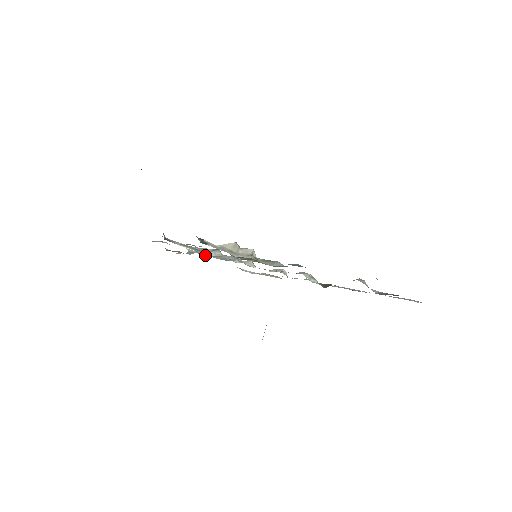
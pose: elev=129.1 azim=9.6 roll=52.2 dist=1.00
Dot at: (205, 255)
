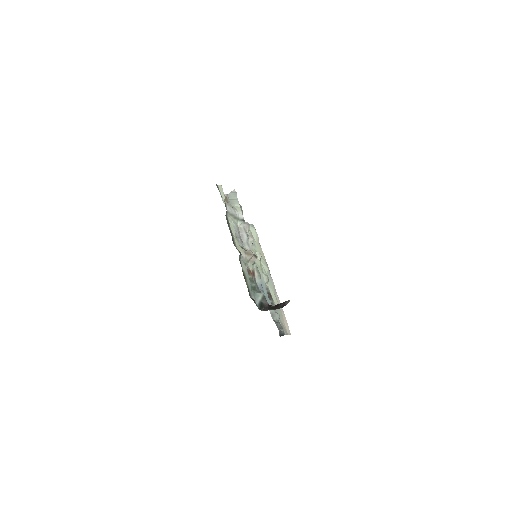
Dot at: (236, 234)
